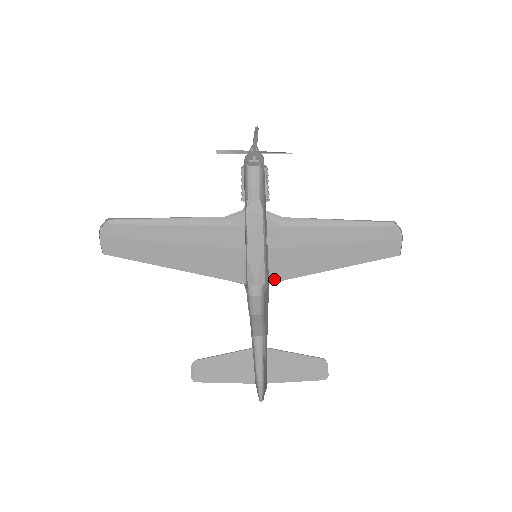
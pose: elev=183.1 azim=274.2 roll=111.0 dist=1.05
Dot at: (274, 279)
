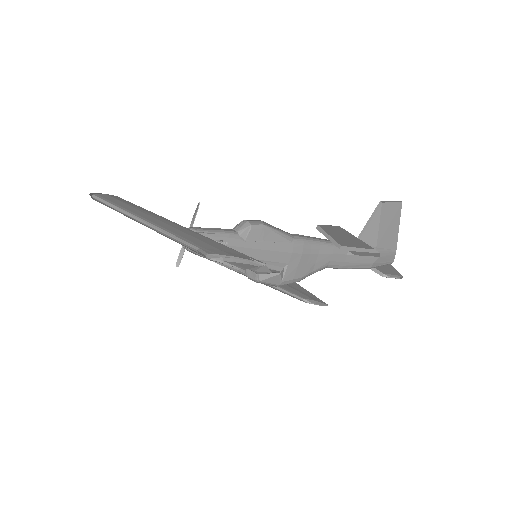
Dot at: occluded
